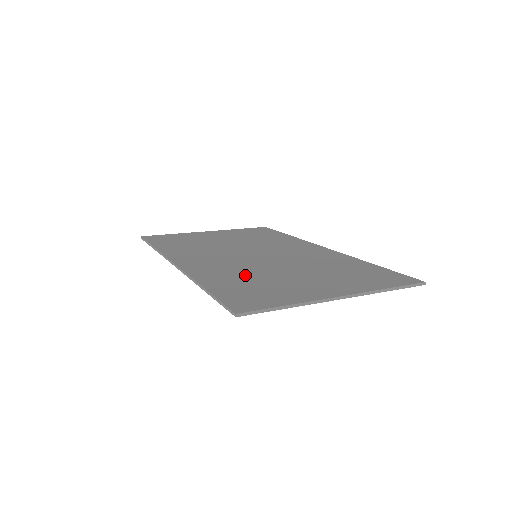
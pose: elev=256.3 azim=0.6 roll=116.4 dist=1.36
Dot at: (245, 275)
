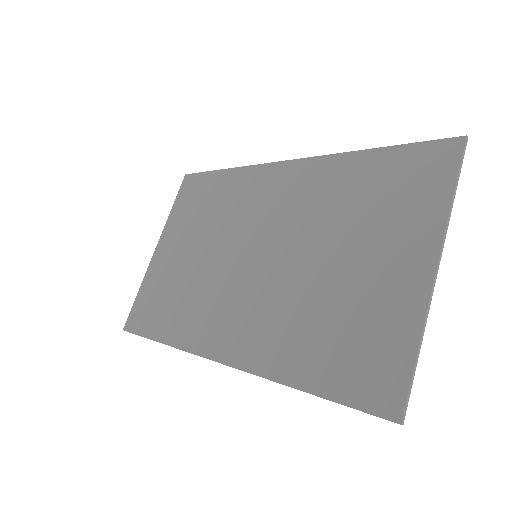
Dot at: (303, 319)
